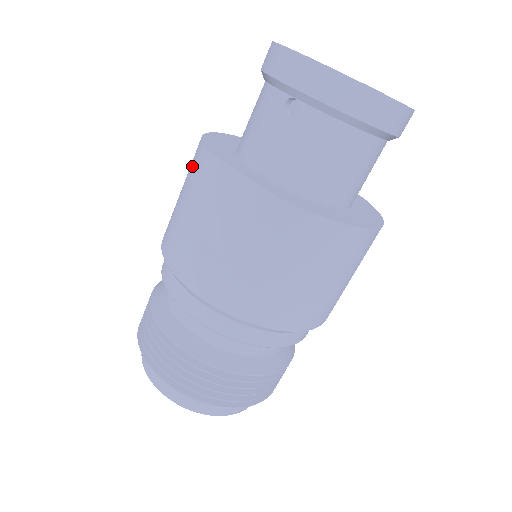
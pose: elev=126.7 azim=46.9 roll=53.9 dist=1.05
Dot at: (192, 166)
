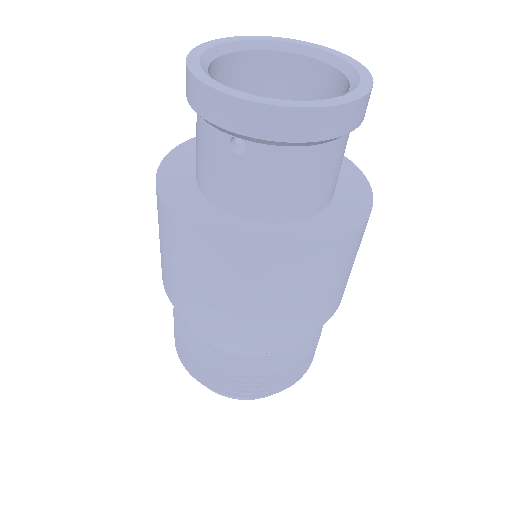
Dot at: (160, 220)
